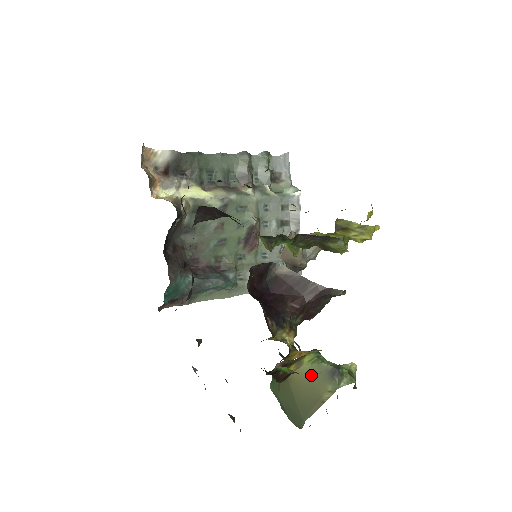
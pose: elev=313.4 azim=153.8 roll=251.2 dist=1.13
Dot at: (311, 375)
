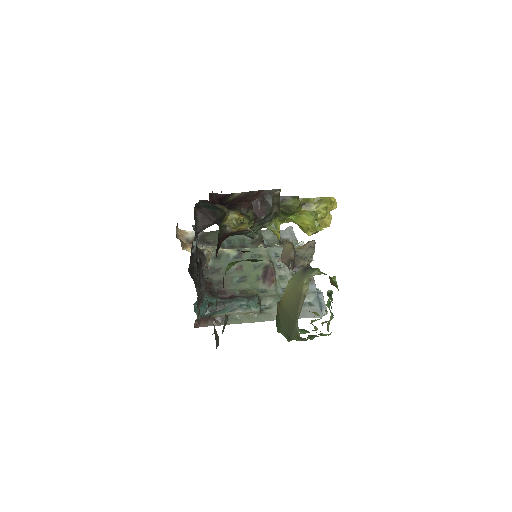
Dot at: (293, 285)
